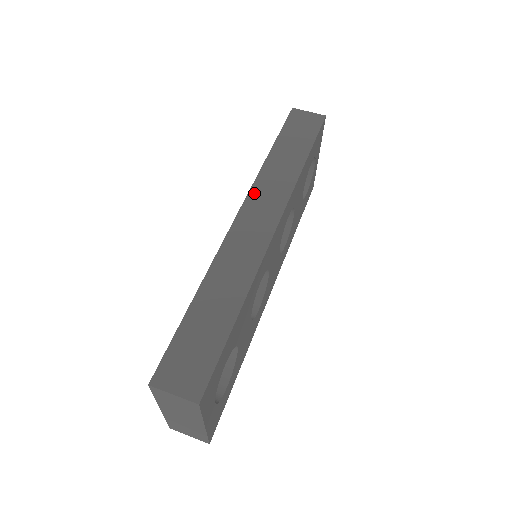
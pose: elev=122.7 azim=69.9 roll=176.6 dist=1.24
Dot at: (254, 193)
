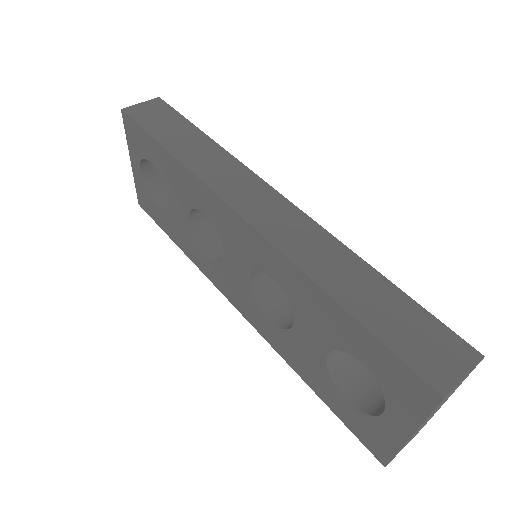
Dot at: (220, 189)
